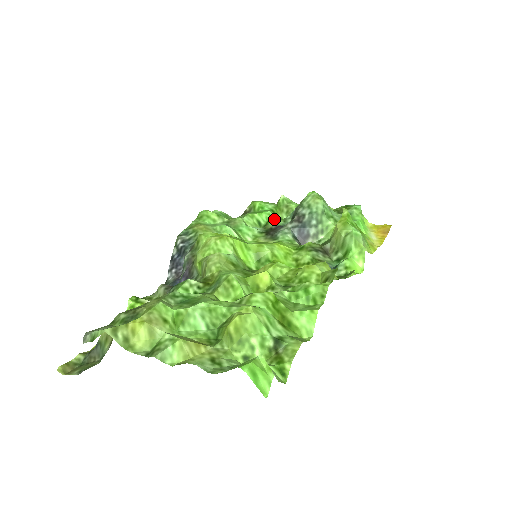
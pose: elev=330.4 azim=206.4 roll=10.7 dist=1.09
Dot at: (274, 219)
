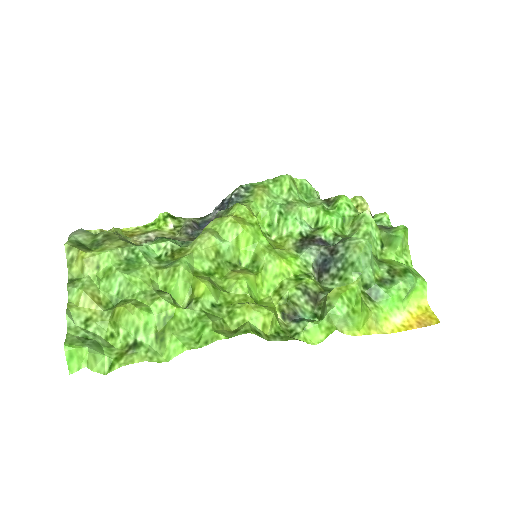
Dot at: (329, 229)
